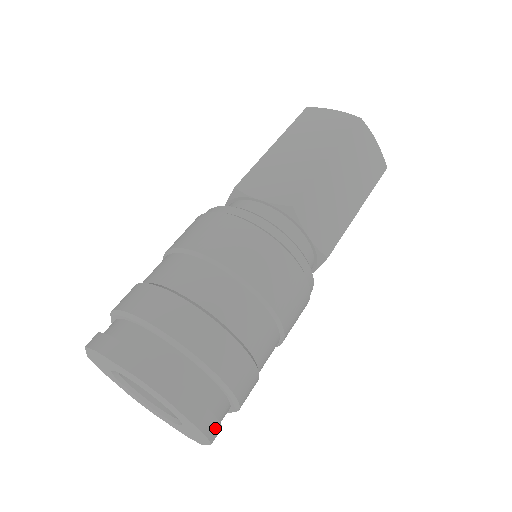
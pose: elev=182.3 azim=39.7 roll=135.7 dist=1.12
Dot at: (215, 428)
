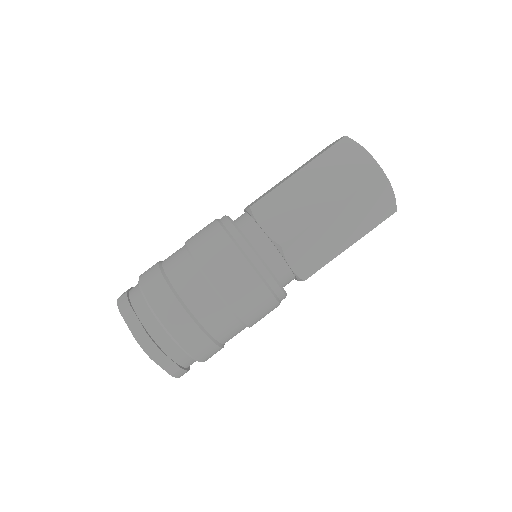
Dot at: (182, 373)
